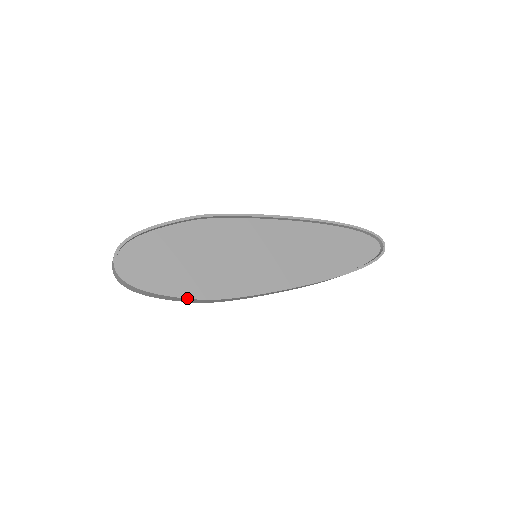
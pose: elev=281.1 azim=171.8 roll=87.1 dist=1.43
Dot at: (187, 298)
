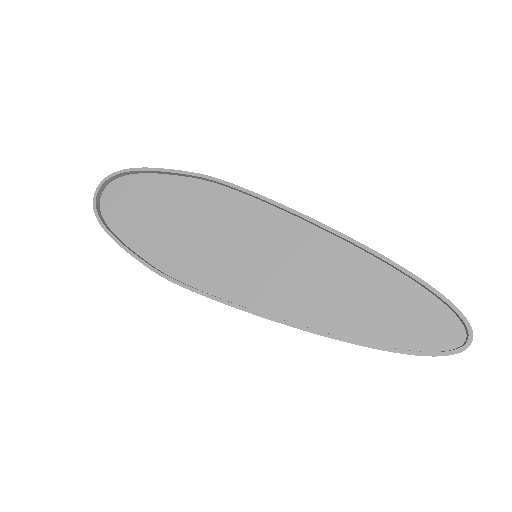
Dot at: (139, 261)
